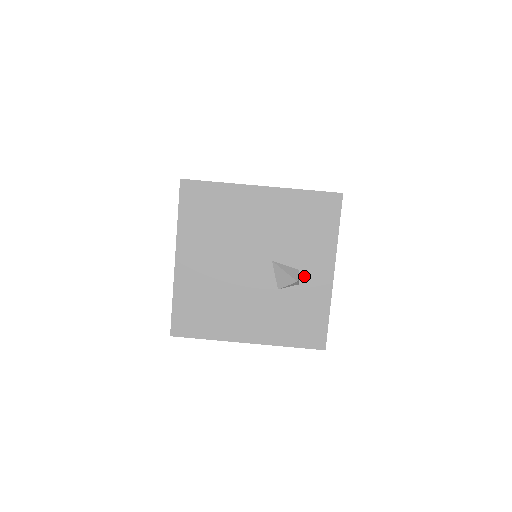
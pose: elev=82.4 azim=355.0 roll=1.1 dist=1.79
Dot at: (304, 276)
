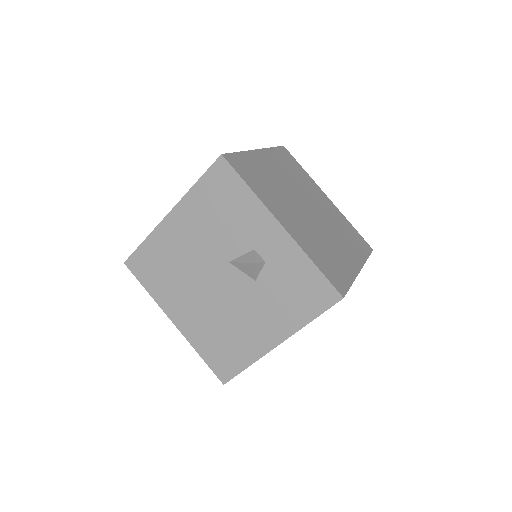
Dot at: (262, 251)
